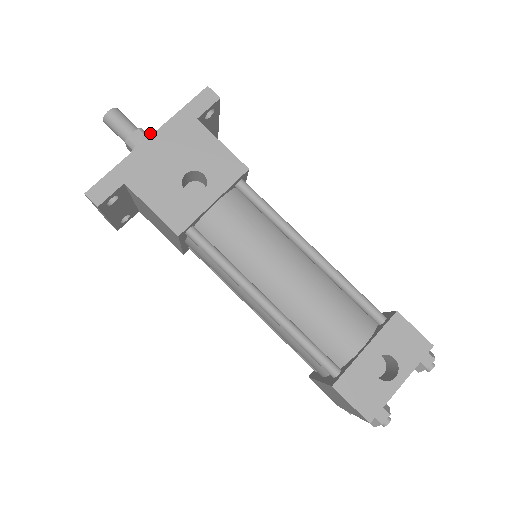
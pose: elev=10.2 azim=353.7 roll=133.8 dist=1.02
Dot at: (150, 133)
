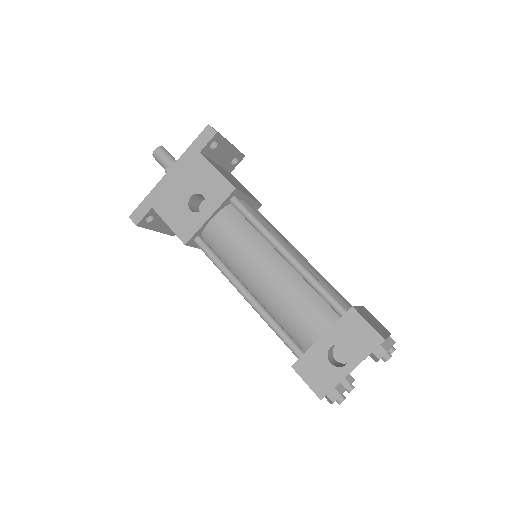
Dot at: occluded
